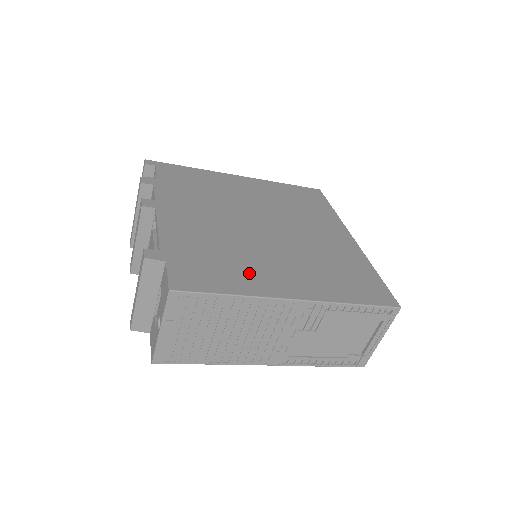
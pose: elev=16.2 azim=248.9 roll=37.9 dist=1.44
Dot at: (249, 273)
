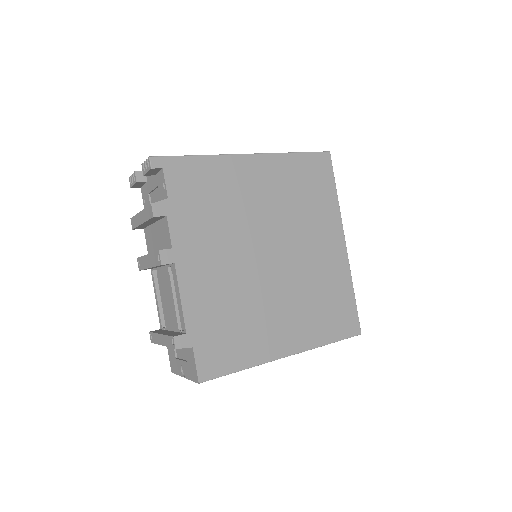
Dot at: (256, 336)
